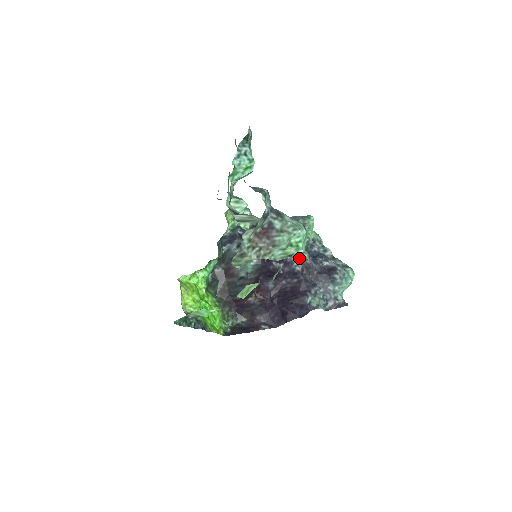
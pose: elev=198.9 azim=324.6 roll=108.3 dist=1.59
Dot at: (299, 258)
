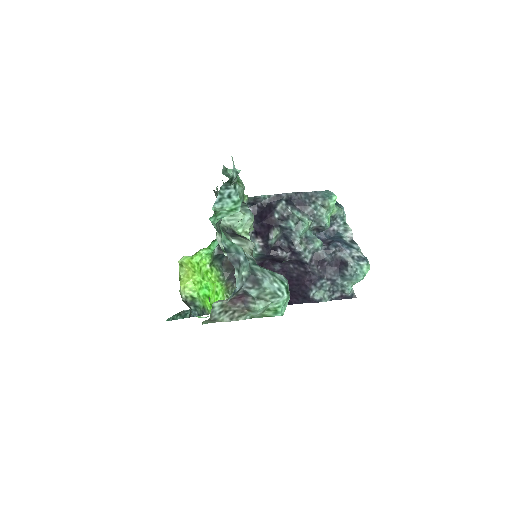
Dot at: (309, 248)
